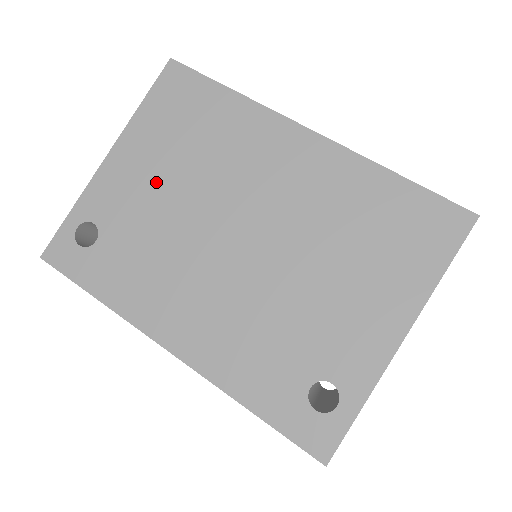
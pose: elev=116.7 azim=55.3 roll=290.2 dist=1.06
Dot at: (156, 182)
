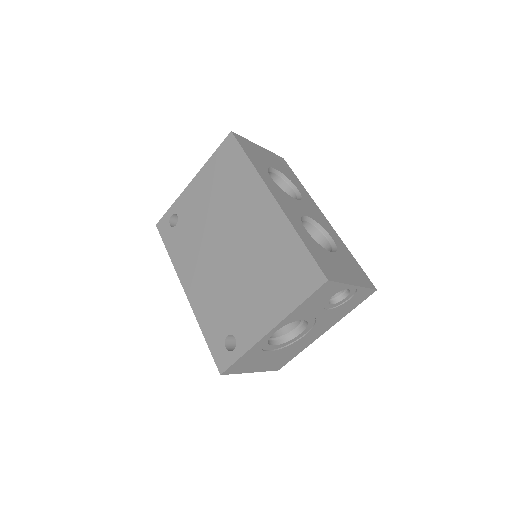
Dot at: (205, 203)
